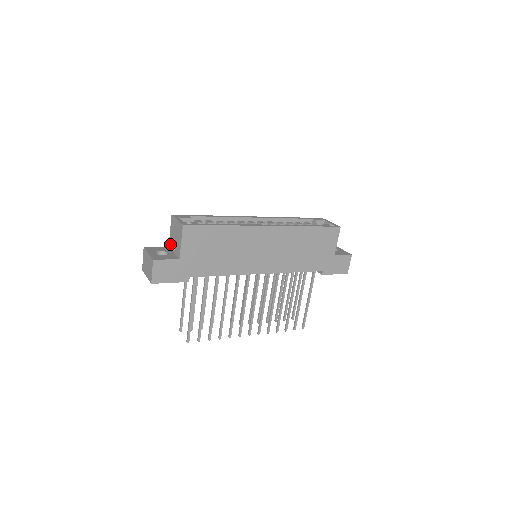
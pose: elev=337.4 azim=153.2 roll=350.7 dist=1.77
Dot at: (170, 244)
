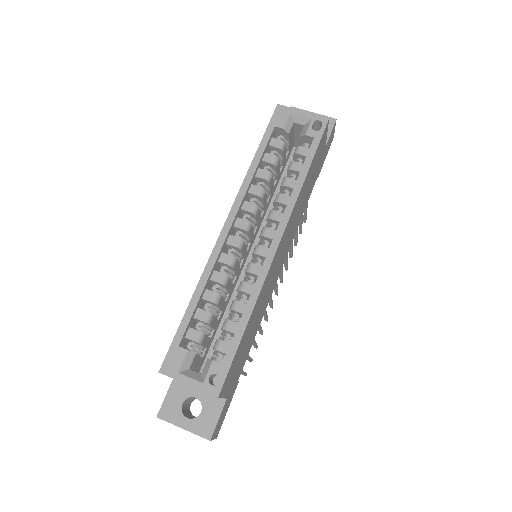
Dot at: occluded
